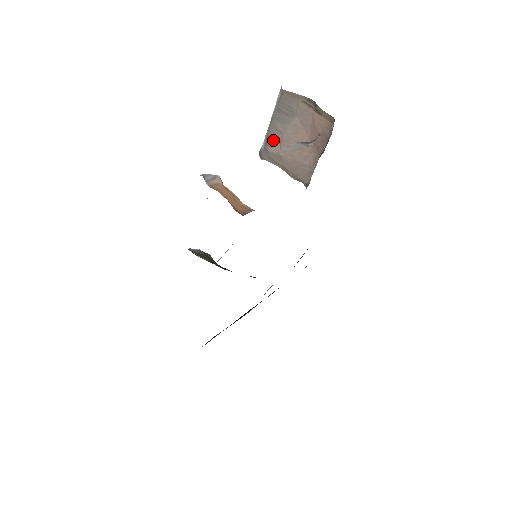
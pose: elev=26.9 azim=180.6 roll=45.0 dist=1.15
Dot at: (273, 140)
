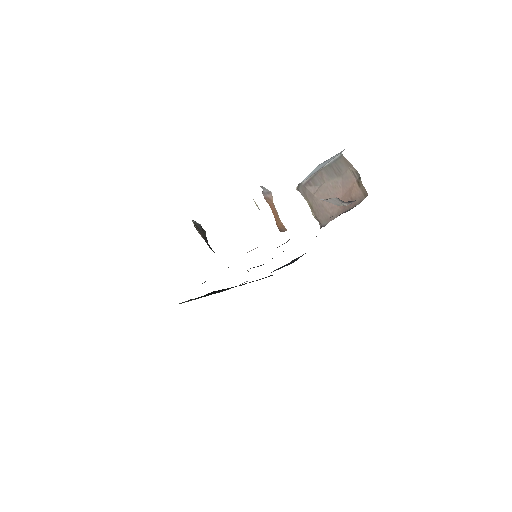
Dot at: (314, 183)
